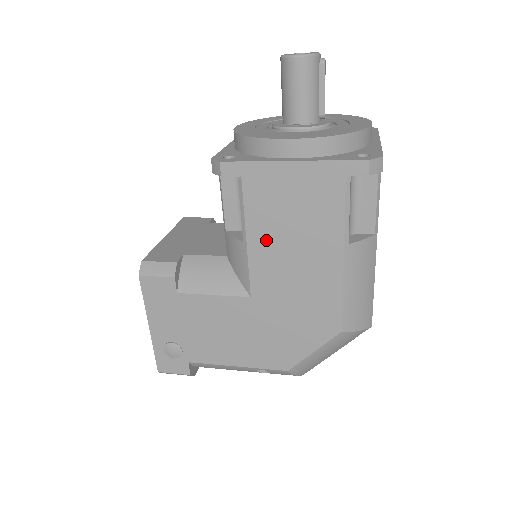
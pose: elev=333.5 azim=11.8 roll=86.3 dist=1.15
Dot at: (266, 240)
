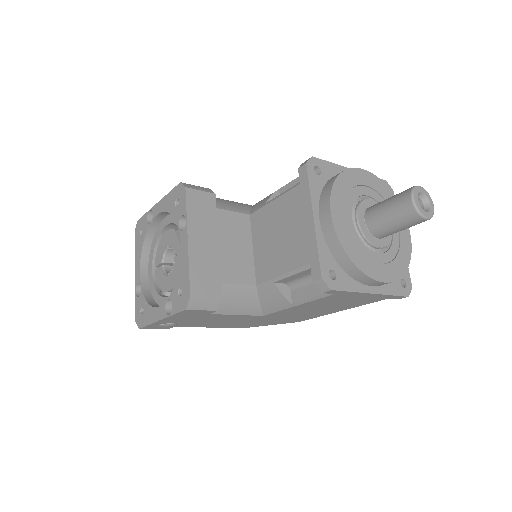
Dot at: (309, 306)
